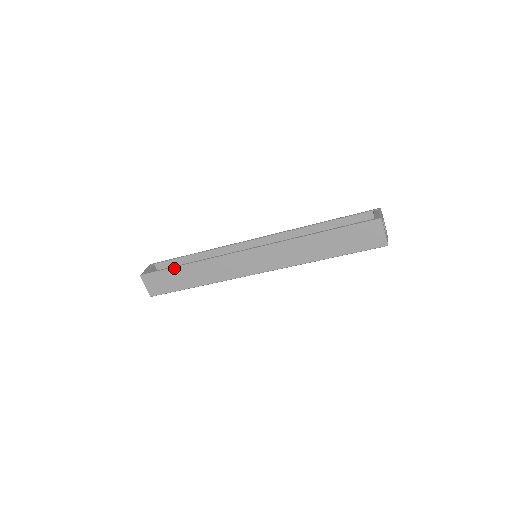
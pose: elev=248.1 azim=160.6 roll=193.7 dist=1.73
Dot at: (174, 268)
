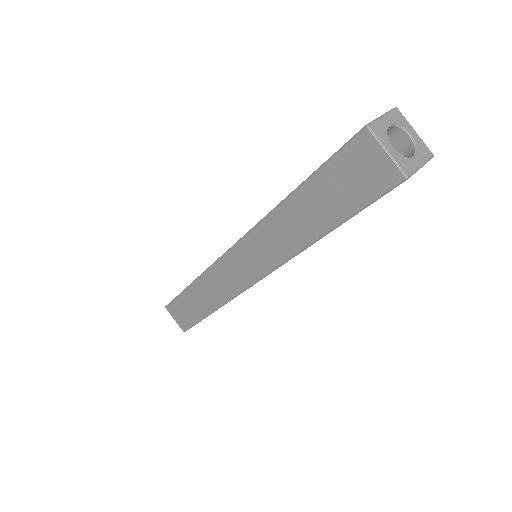
Dot at: (183, 292)
